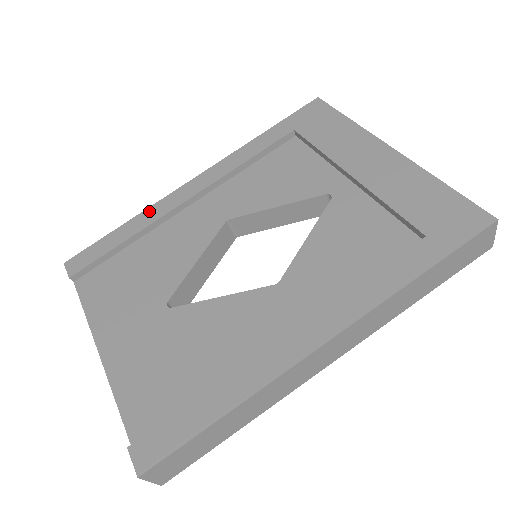
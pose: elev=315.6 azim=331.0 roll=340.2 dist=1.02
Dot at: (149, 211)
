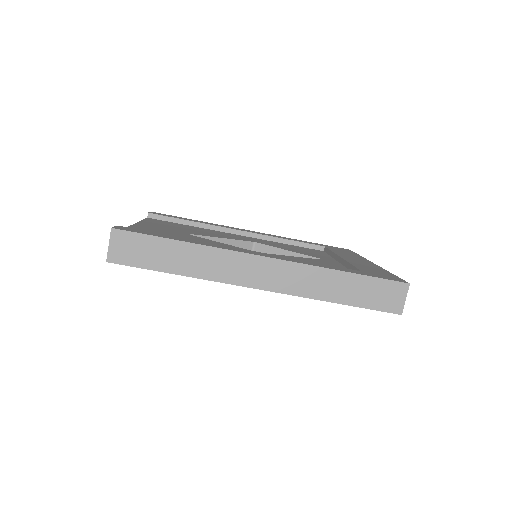
Dot at: (216, 224)
